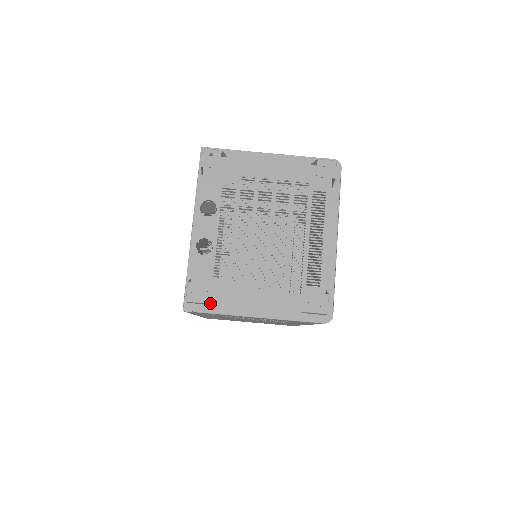
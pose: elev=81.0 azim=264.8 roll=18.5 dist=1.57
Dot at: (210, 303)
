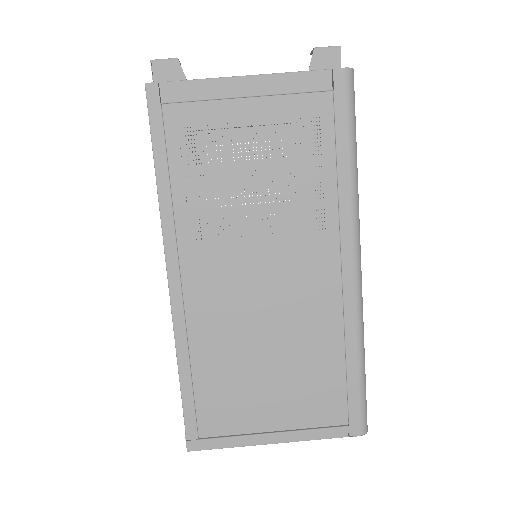
Dot at: occluded
